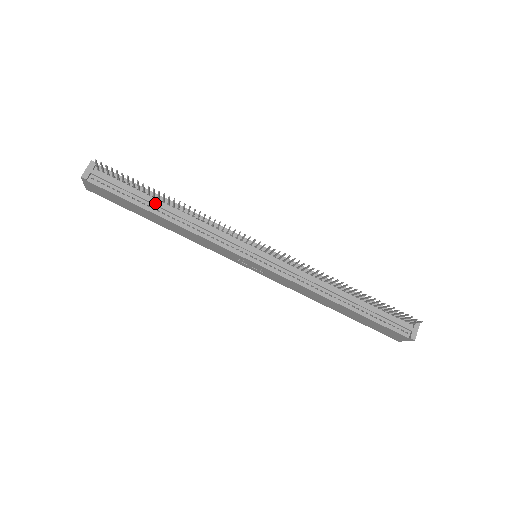
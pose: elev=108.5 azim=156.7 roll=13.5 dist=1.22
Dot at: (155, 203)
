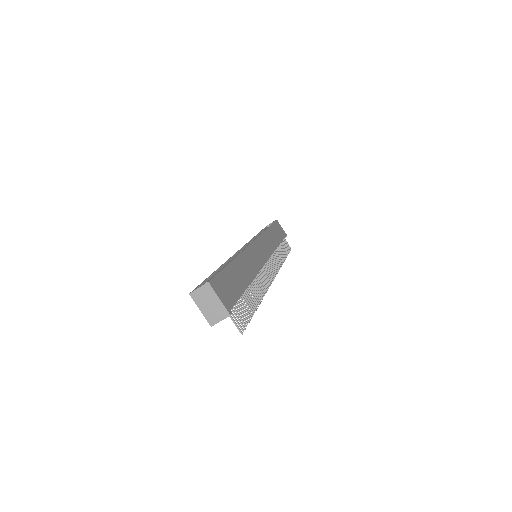
Dot at: occluded
